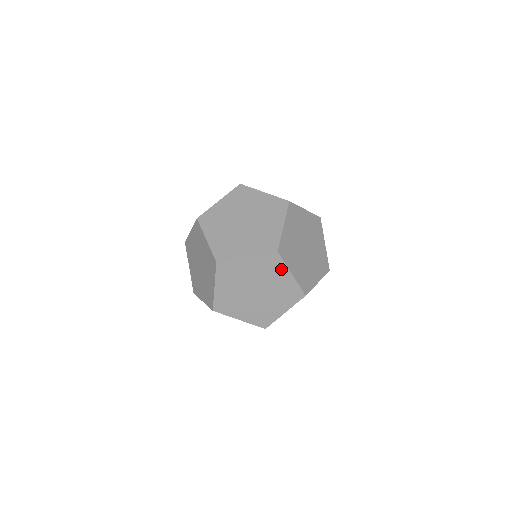
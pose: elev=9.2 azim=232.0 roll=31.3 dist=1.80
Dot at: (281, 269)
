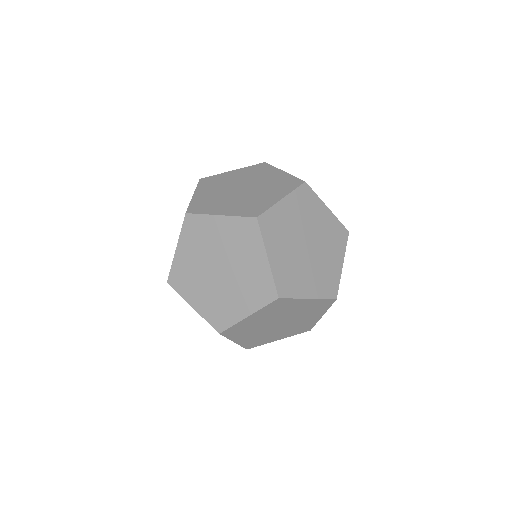
Dot at: (321, 311)
